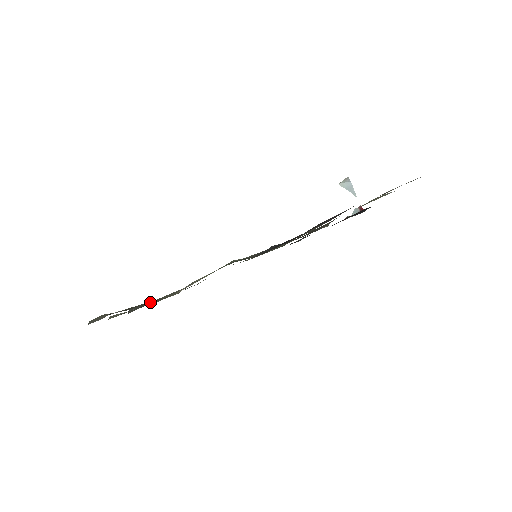
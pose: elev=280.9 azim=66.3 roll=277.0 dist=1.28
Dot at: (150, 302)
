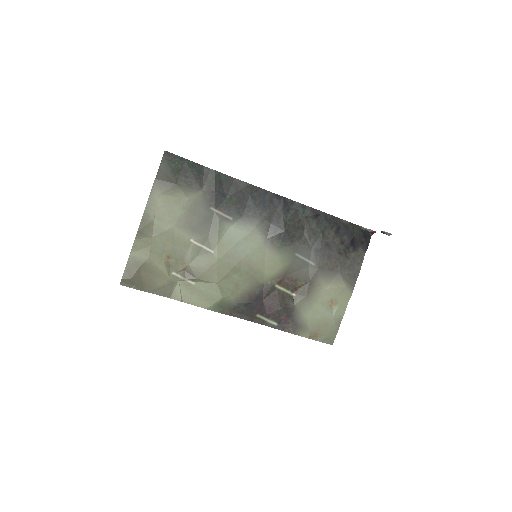
Dot at: (162, 287)
